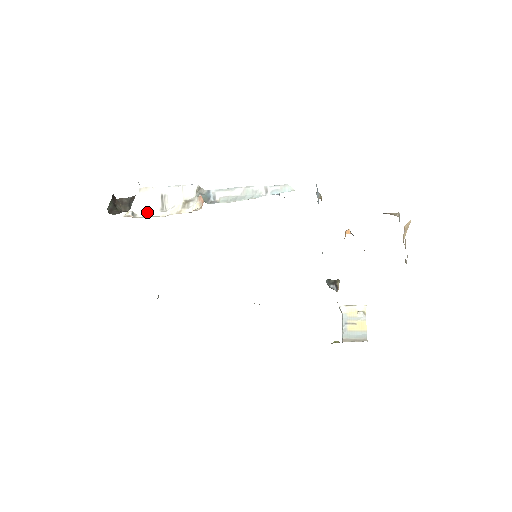
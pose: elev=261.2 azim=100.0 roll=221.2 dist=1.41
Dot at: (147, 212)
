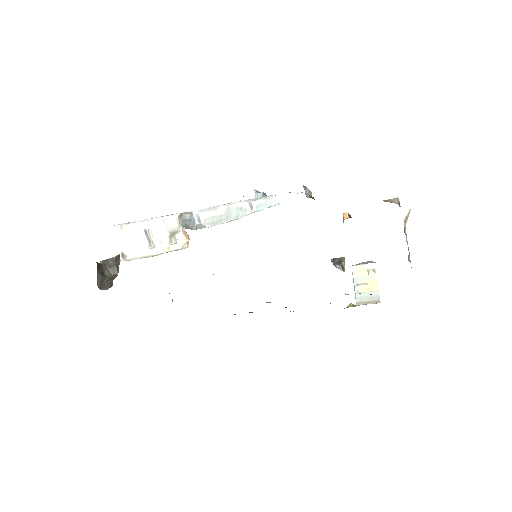
Dot at: (136, 251)
